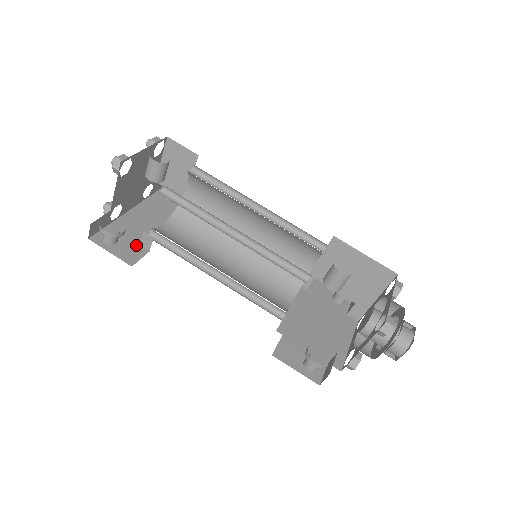
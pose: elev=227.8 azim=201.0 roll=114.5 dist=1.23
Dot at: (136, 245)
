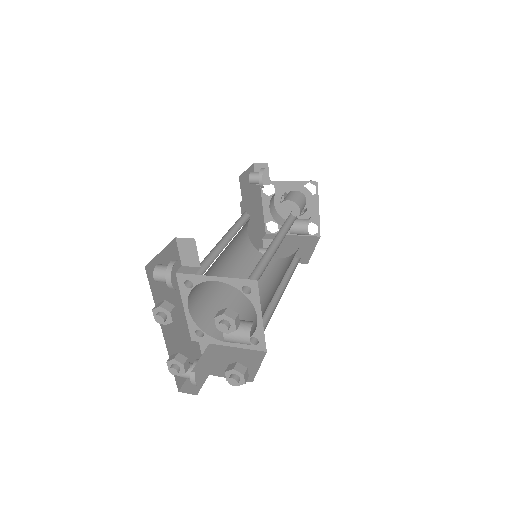
Dot at: (191, 344)
